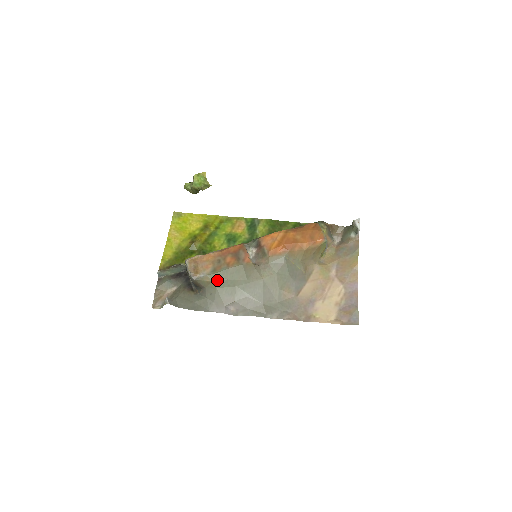
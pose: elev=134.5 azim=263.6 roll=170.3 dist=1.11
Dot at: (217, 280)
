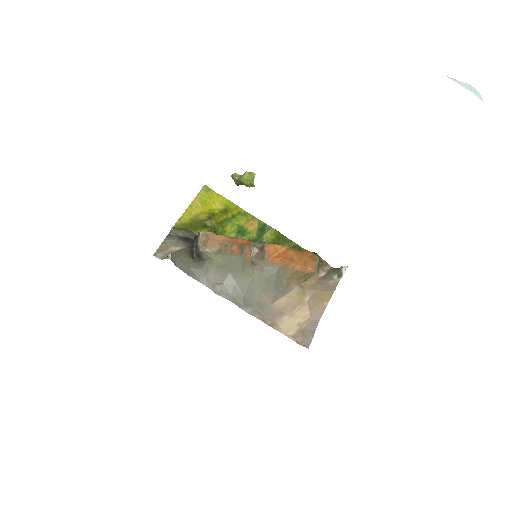
Dot at: (218, 260)
